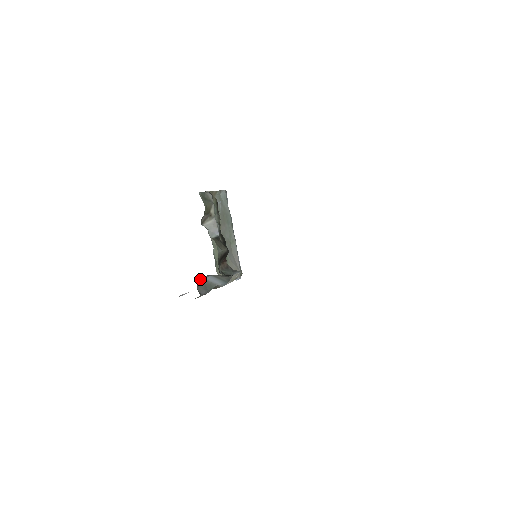
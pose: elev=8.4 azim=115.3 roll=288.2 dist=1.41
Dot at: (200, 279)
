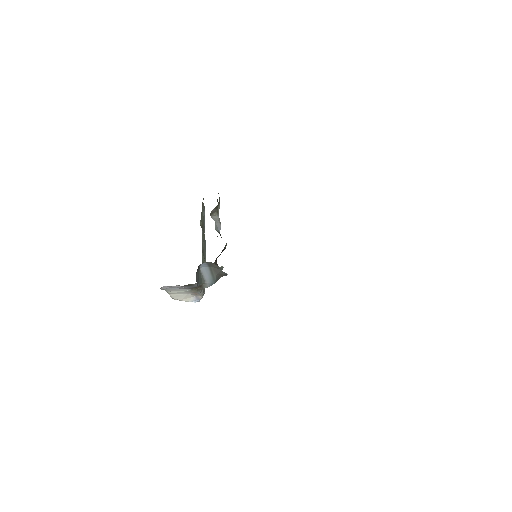
Dot at: (199, 266)
